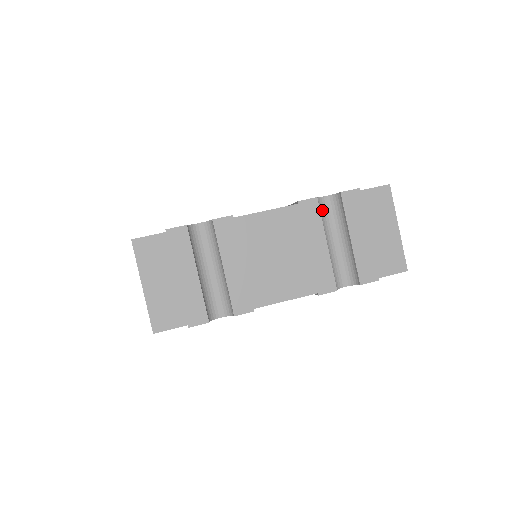
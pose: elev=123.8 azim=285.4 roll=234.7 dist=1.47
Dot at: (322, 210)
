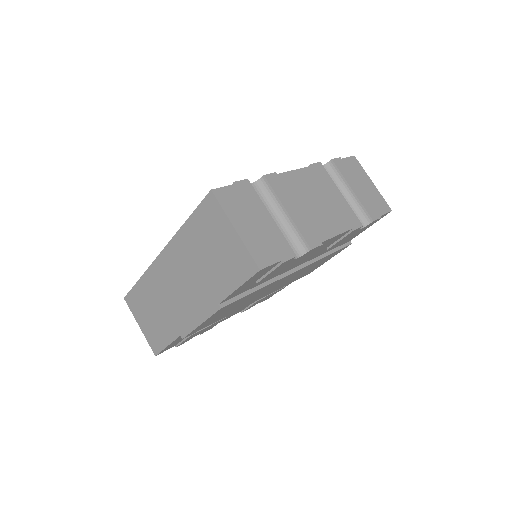
Dot at: occluded
